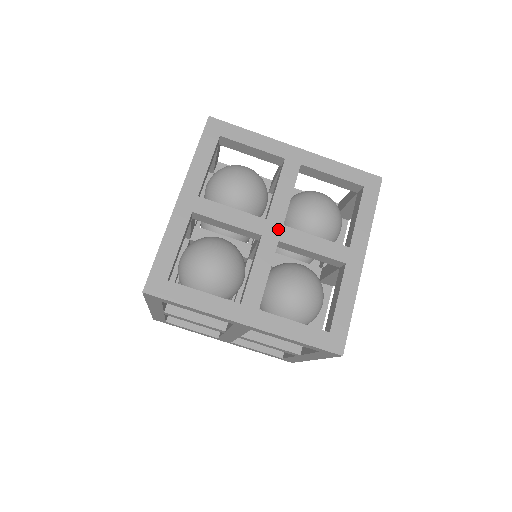
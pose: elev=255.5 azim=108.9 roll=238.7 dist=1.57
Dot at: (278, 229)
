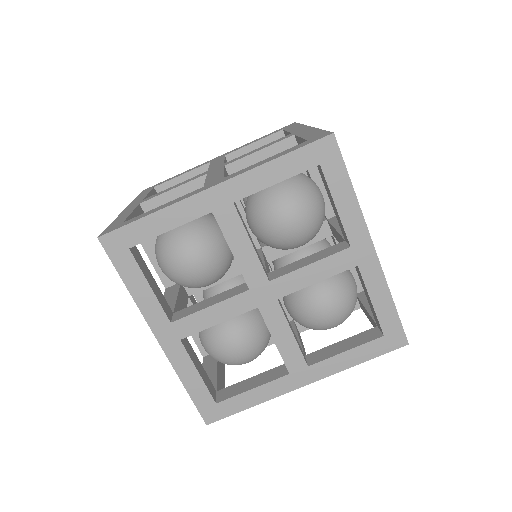
Dot at: (267, 289)
